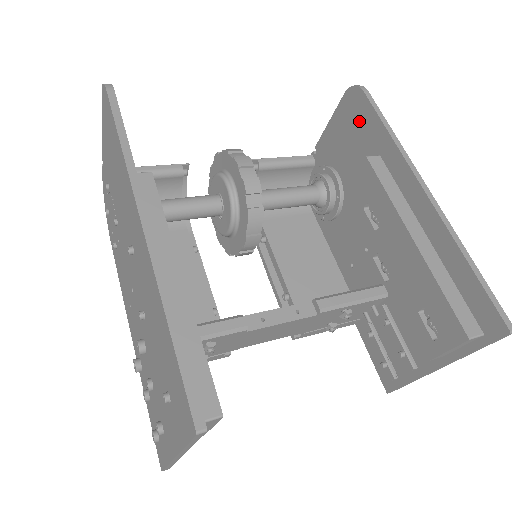
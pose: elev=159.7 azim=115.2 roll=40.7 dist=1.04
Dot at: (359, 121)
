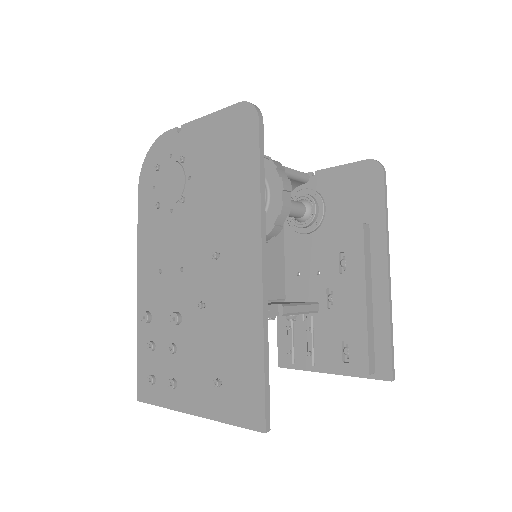
Dot at: (367, 189)
